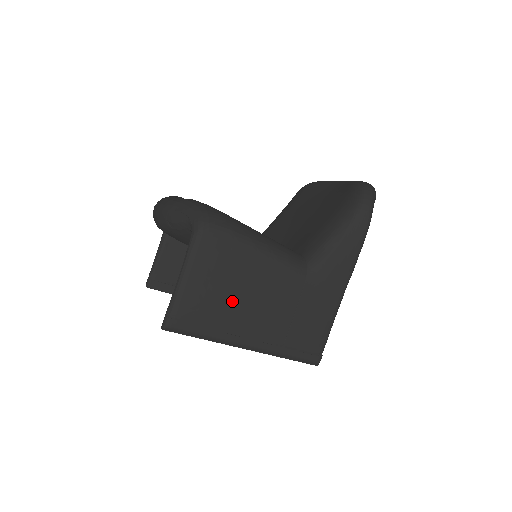
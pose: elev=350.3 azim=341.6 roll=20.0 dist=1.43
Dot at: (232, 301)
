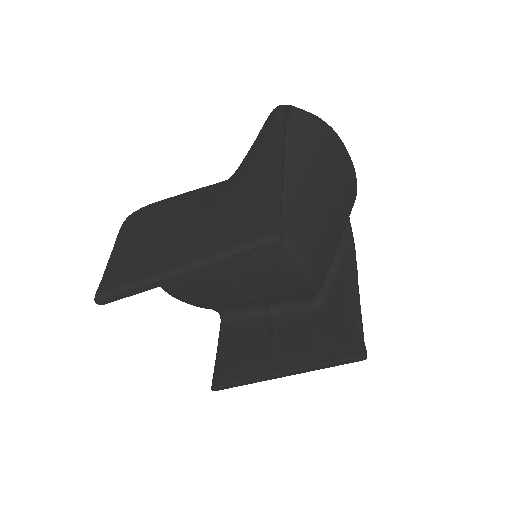
Dot at: (153, 241)
